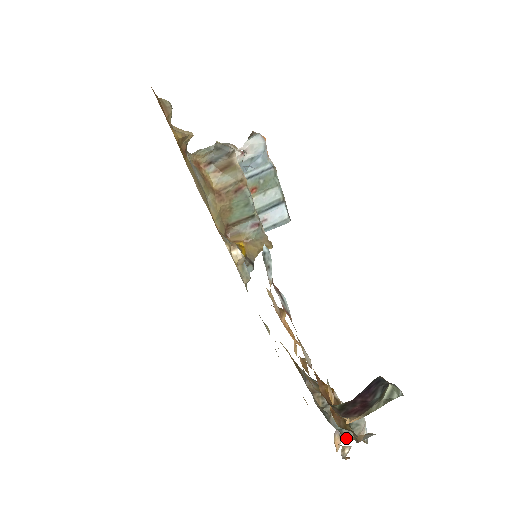
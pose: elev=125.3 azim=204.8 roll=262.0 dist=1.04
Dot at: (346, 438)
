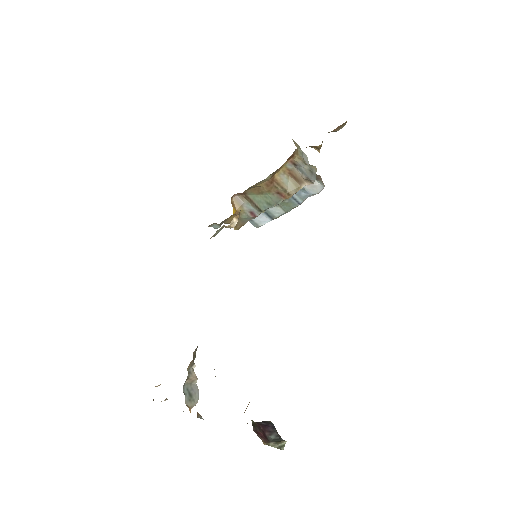
Dot at: (185, 403)
